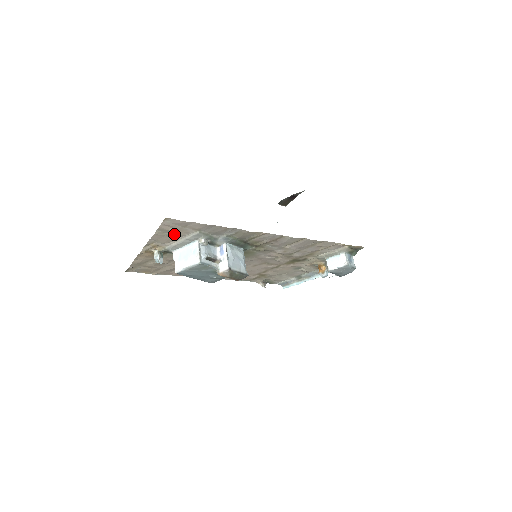
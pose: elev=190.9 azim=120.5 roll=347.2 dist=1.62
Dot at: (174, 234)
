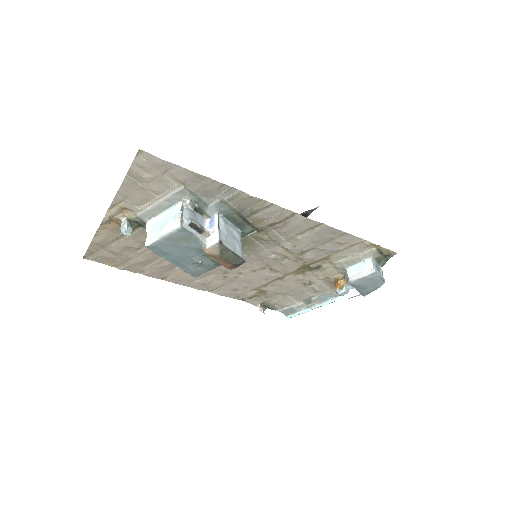
Dot at: (150, 187)
